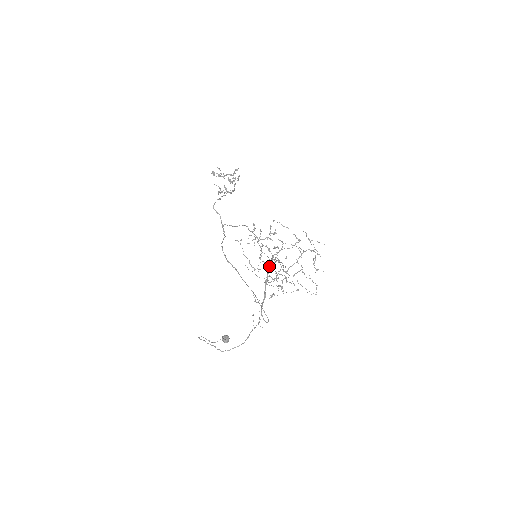
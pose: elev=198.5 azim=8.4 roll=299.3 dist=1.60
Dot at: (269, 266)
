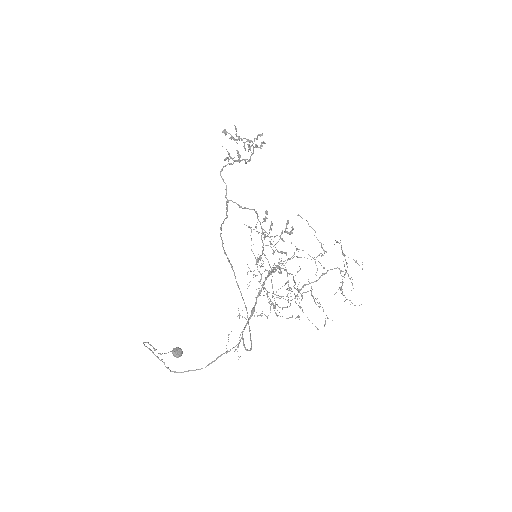
Dot at: (269, 274)
